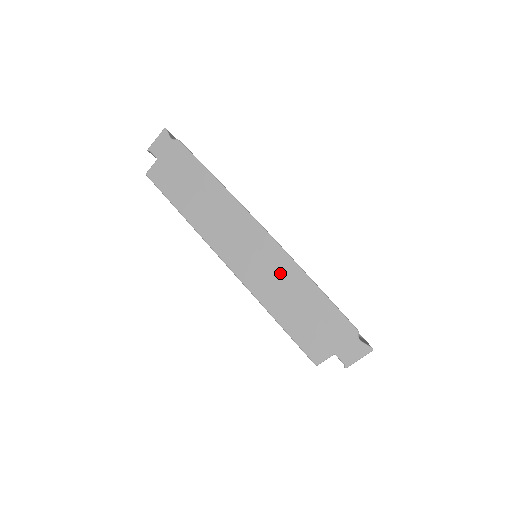
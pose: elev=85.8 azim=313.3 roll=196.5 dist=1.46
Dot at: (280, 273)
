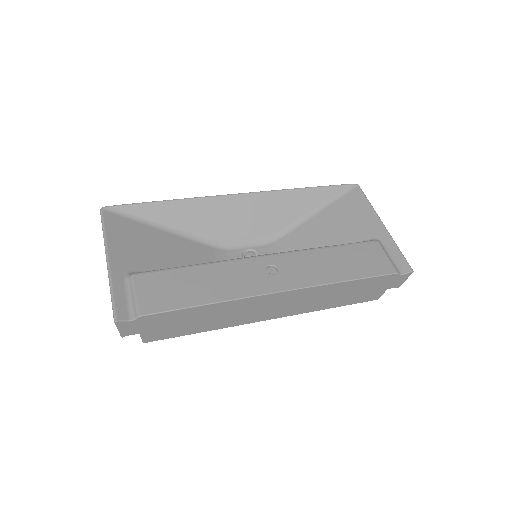
Dot at: (318, 295)
